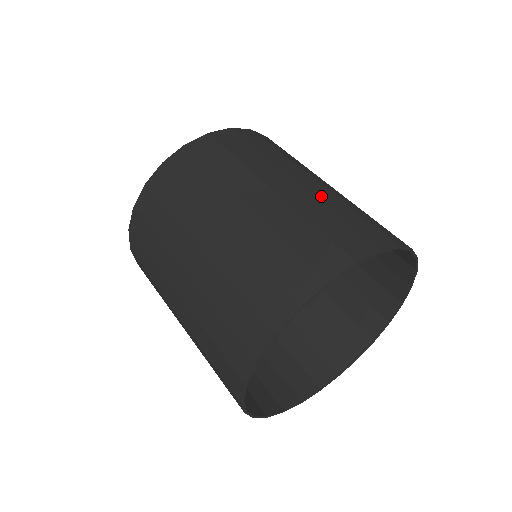
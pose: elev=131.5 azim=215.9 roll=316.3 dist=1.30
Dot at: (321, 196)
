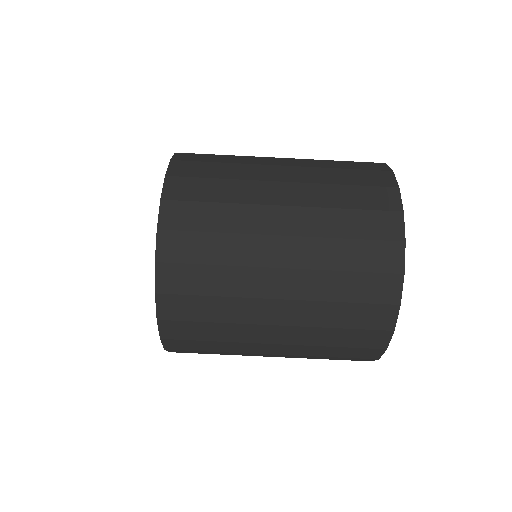
Dot at: (314, 228)
